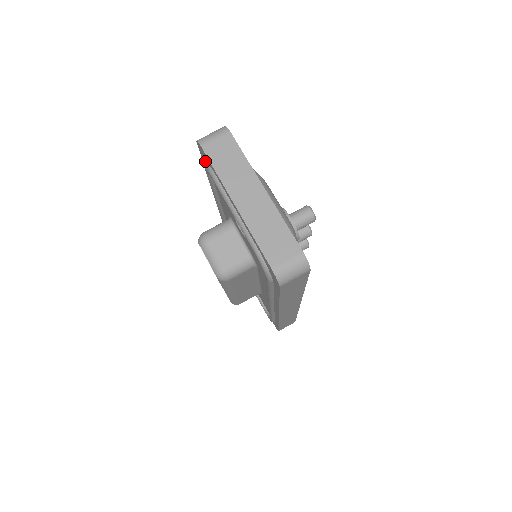
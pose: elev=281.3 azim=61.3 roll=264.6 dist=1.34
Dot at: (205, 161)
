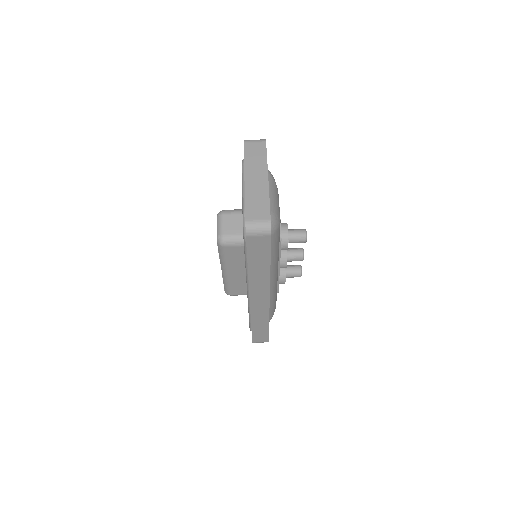
Dot at: occluded
